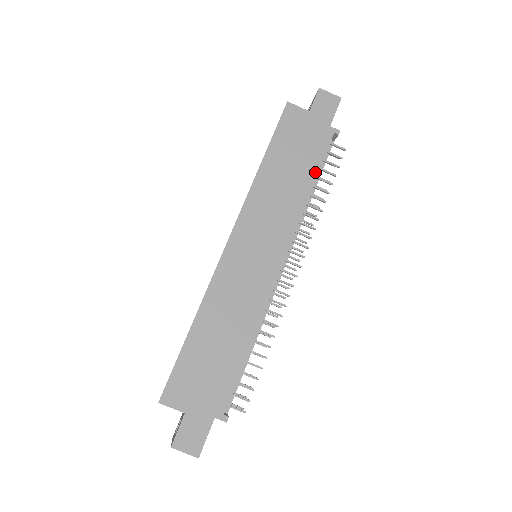
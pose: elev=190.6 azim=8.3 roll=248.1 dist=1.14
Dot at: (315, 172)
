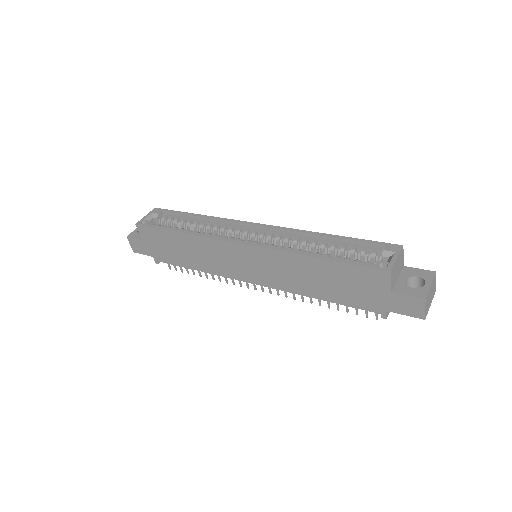
Dot at: (333, 300)
